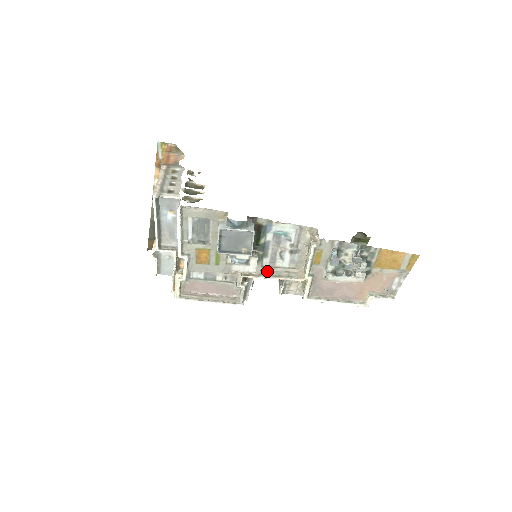
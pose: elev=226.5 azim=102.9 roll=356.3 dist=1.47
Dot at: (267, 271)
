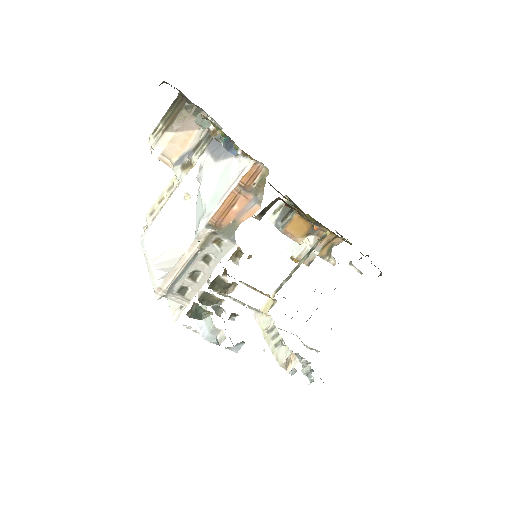
Dot at: occluded
